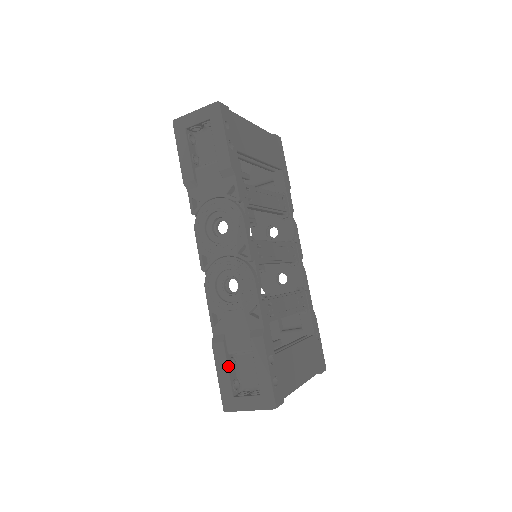
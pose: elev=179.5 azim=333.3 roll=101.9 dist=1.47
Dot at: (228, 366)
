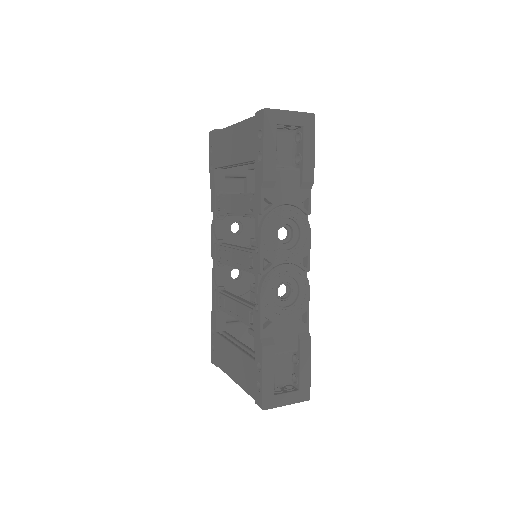
Dot at: (274, 367)
